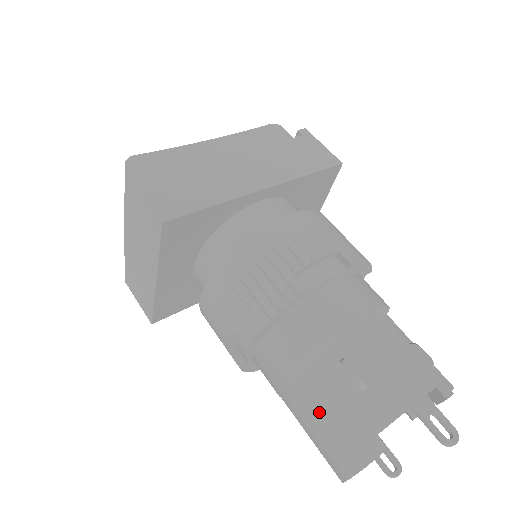
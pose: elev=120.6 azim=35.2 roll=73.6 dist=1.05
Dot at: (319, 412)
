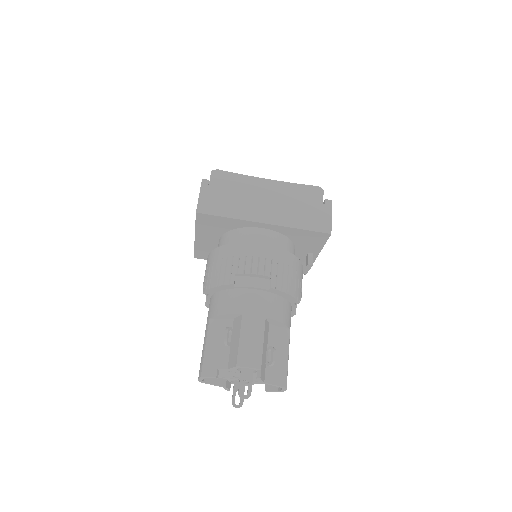
Dot at: (206, 342)
